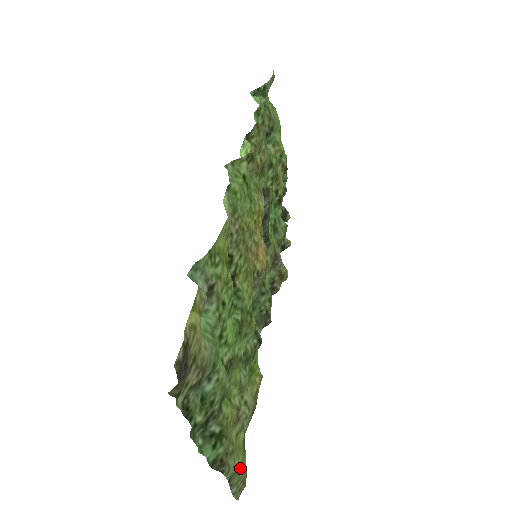
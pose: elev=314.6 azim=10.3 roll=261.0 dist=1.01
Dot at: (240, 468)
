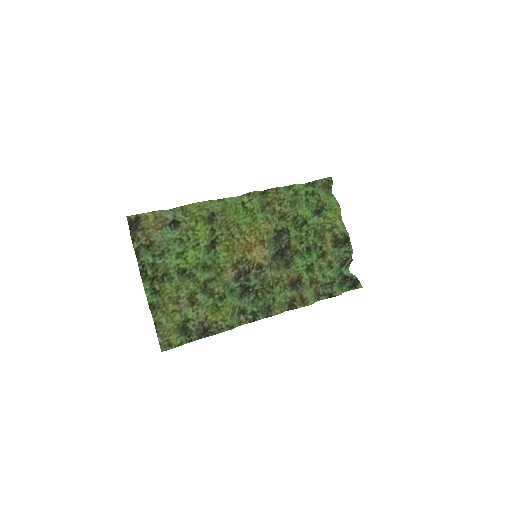
Dot at: (167, 329)
